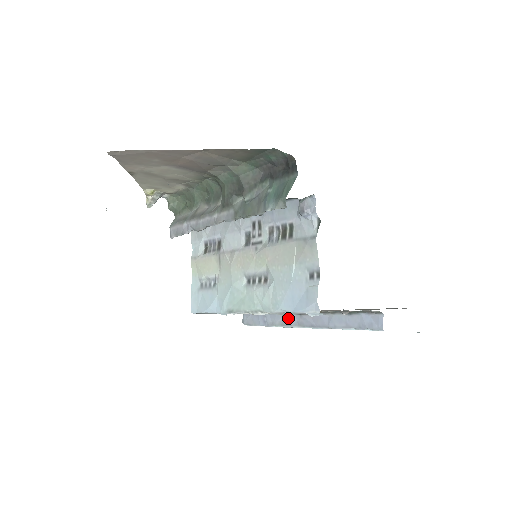
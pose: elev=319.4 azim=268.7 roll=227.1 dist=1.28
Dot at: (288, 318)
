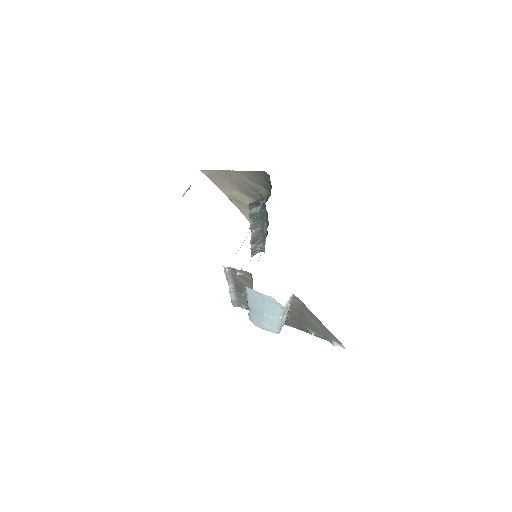
Dot at: occluded
